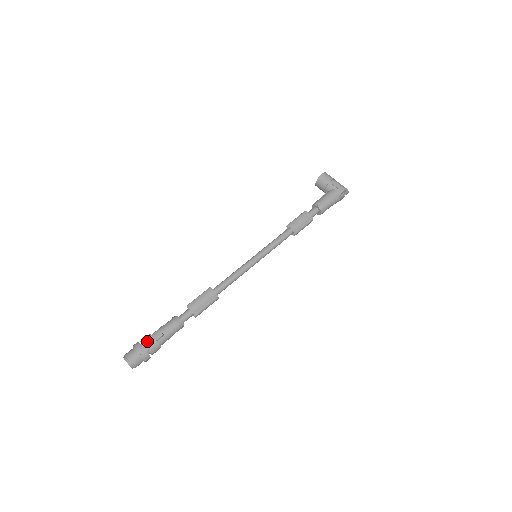
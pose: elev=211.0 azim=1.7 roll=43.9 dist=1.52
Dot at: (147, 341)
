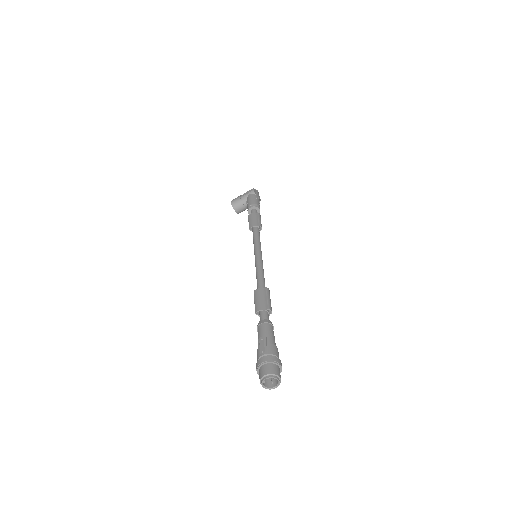
Dot at: (261, 352)
